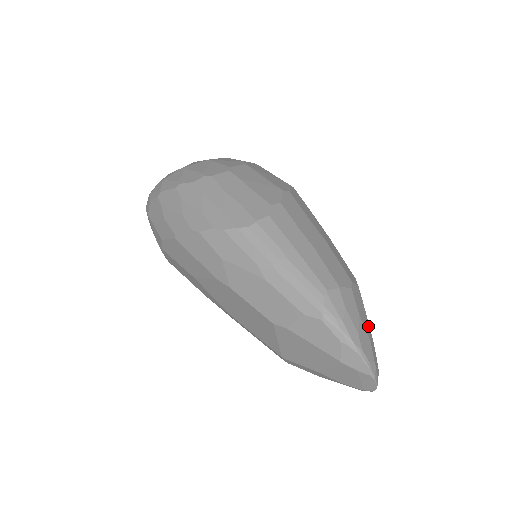
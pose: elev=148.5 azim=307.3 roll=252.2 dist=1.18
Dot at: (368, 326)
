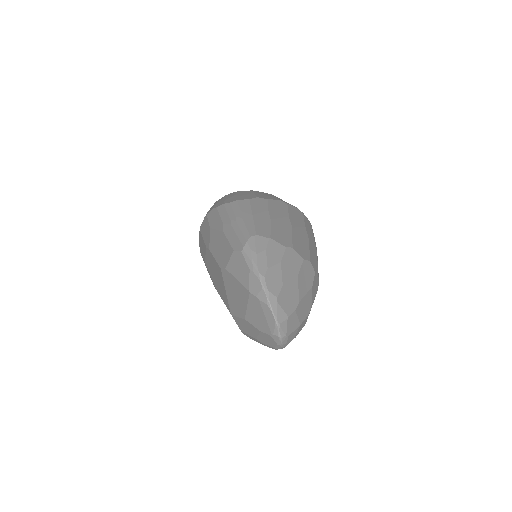
Dot at: (292, 281)
